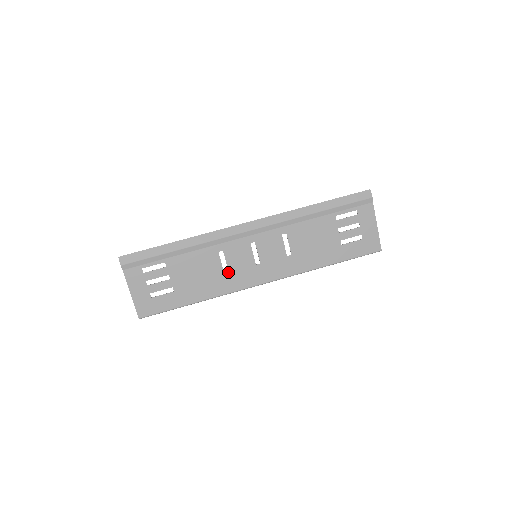
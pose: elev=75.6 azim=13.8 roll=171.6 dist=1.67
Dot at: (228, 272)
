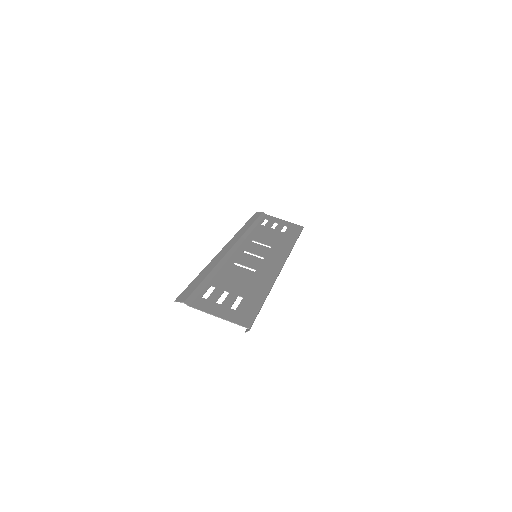
Dot at: (256, 270)
